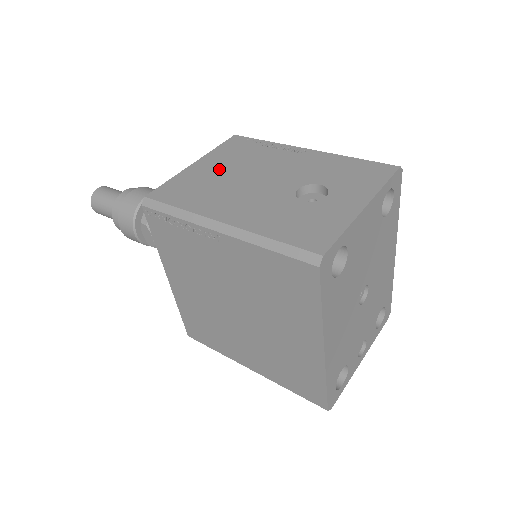
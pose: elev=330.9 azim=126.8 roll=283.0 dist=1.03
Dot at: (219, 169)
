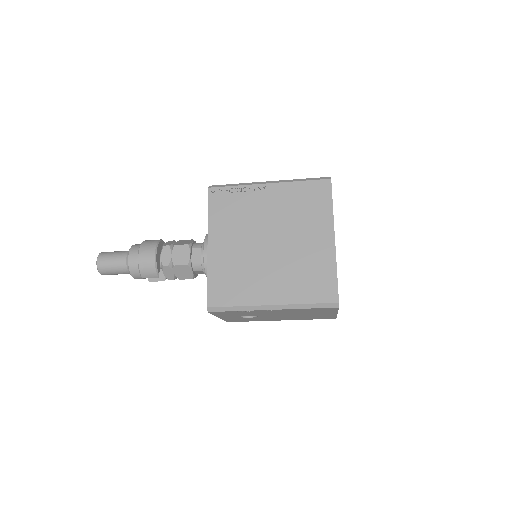
Dot at: occluded
